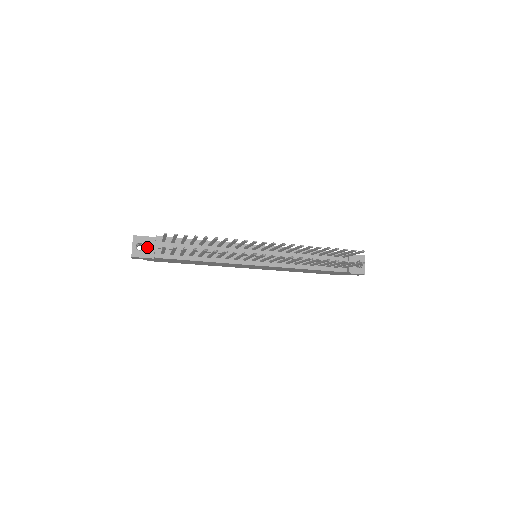
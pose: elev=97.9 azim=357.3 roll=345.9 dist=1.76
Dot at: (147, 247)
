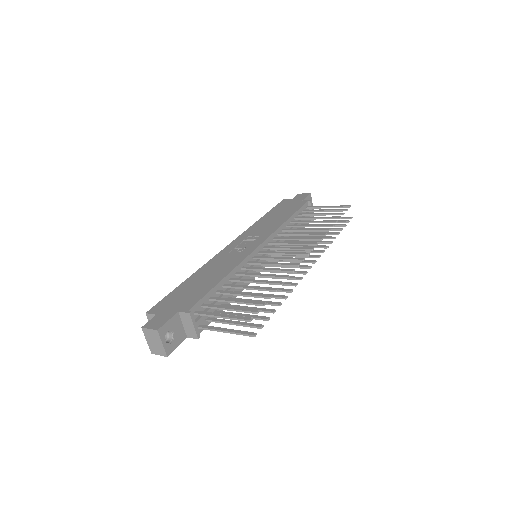
Dot at: (176, 331)
